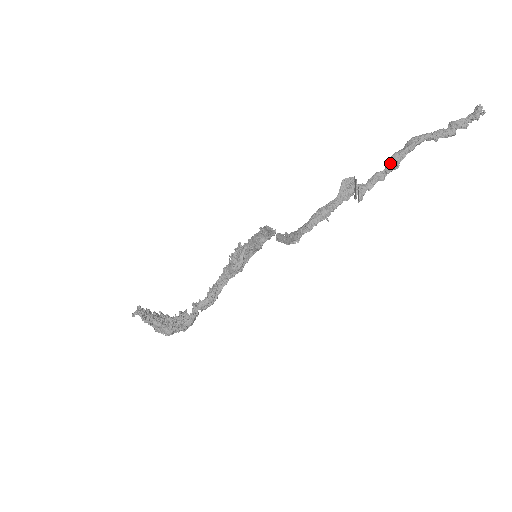
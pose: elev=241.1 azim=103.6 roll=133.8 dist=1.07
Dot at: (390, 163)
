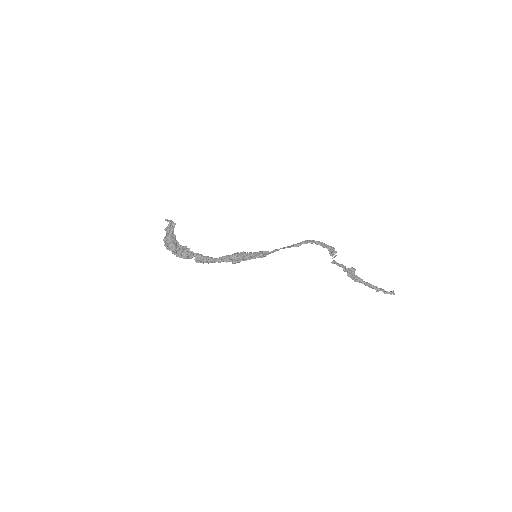
Dot at: (351, 268)
